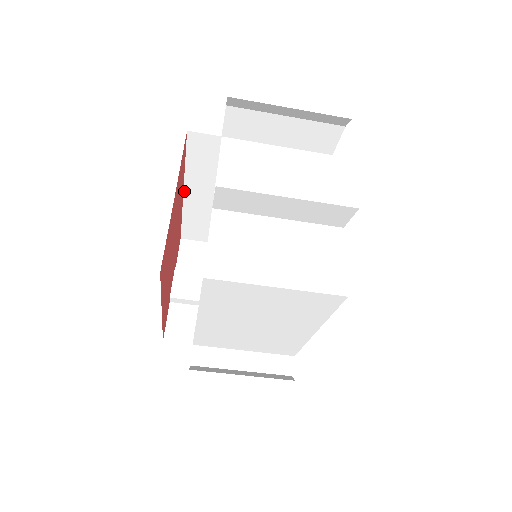
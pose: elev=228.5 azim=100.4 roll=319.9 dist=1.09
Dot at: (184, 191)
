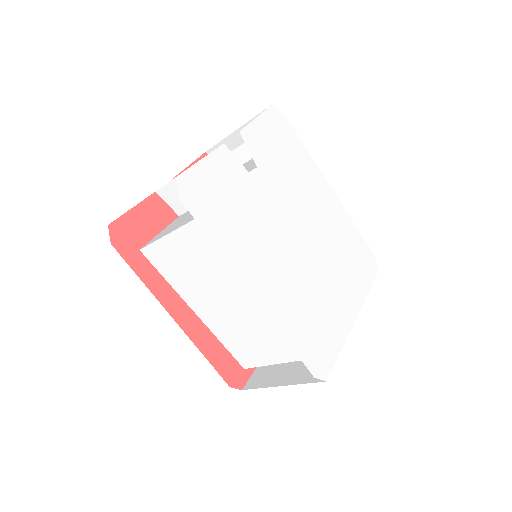
Dot at: occluded
